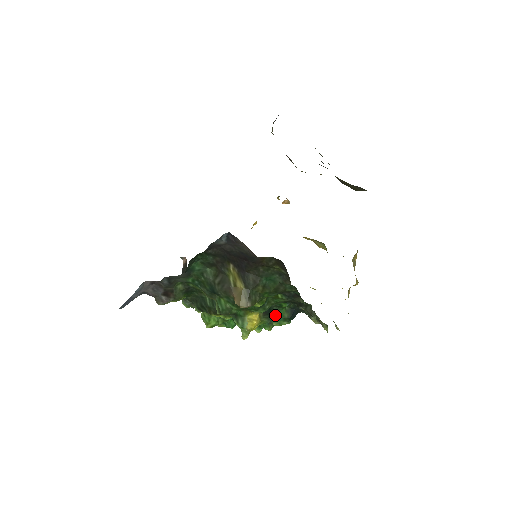
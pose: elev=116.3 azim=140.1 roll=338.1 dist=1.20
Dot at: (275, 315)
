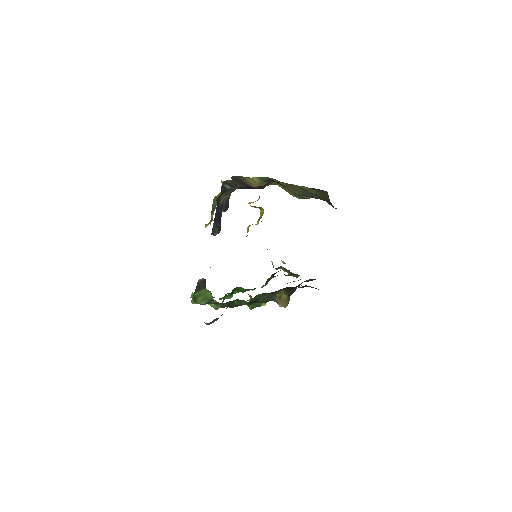
Dot at: (266, 283)
